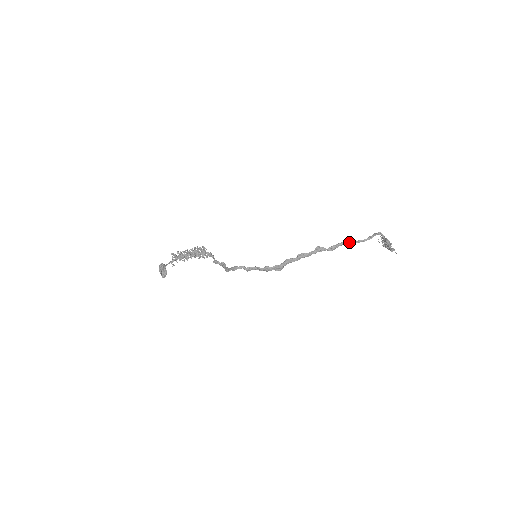
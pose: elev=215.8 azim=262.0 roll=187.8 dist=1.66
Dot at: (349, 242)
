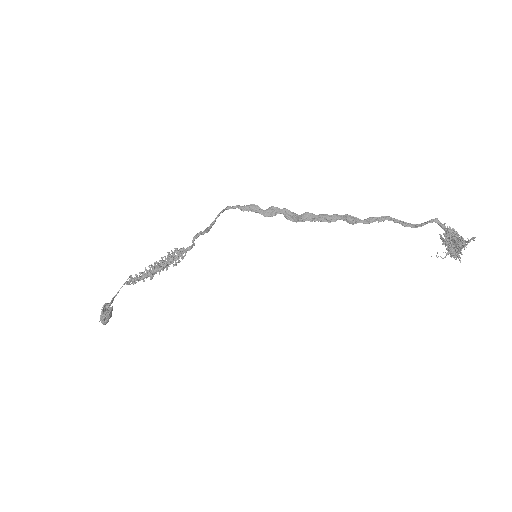
Dot at: (394, 219)
